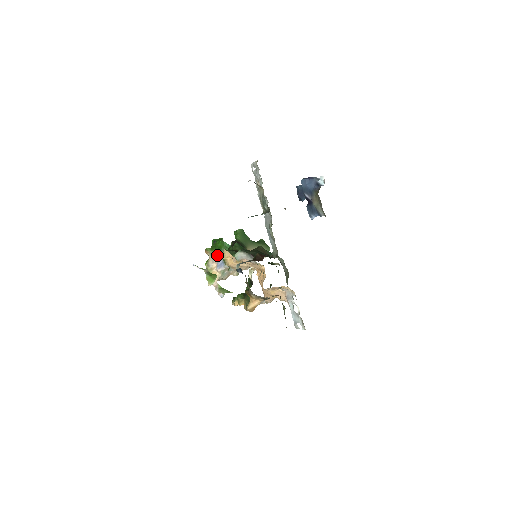
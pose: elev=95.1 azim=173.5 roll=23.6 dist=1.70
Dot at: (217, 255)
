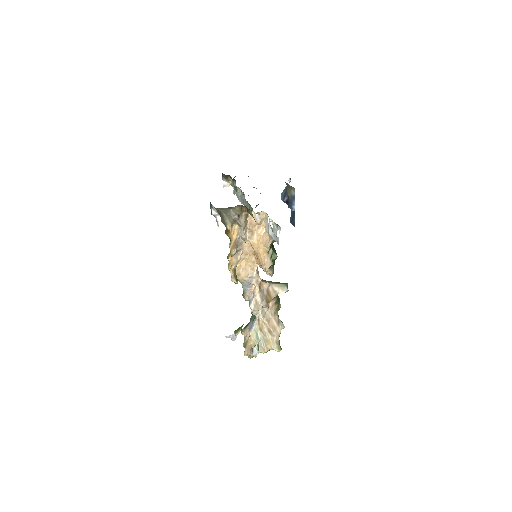
Dot at: occluded
